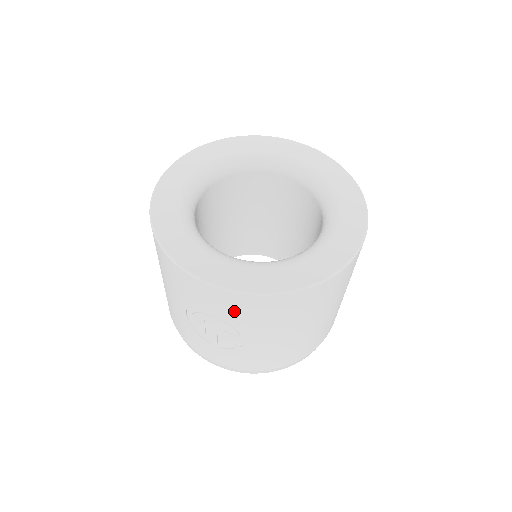
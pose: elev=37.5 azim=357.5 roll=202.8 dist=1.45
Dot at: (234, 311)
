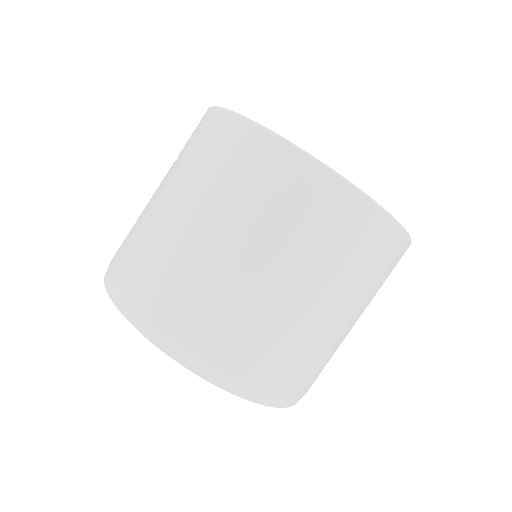
Dot at: (192, 139)
